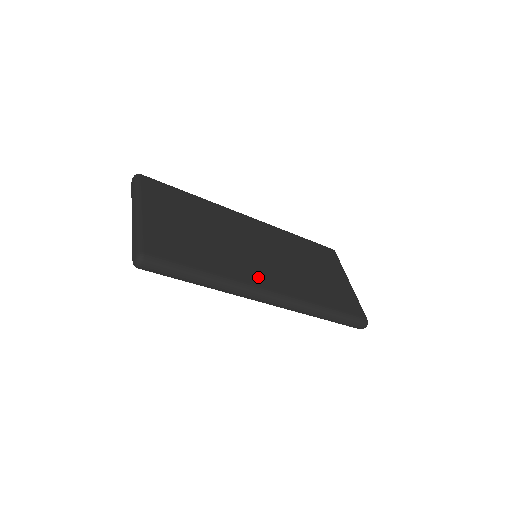
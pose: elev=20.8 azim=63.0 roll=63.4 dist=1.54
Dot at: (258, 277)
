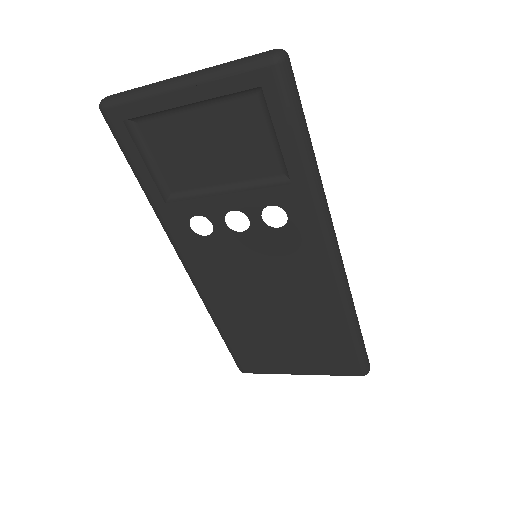
Dot at: occluded
